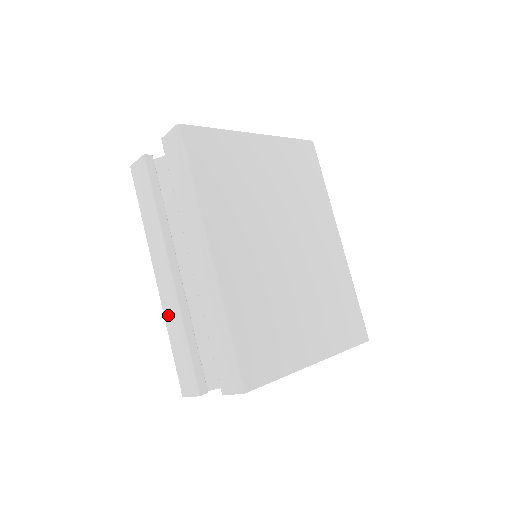
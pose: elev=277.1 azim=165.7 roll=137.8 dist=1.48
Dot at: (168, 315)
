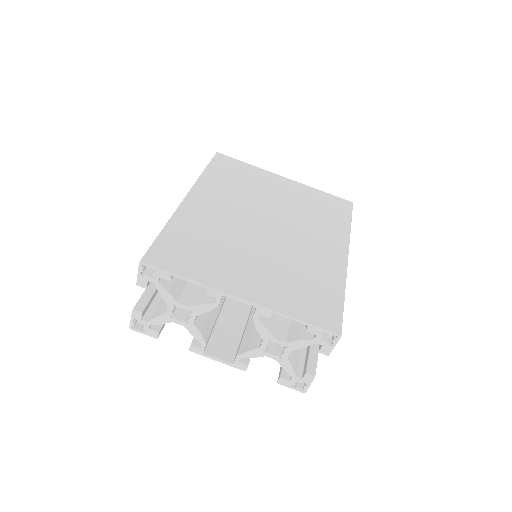
Dot at: occluded
